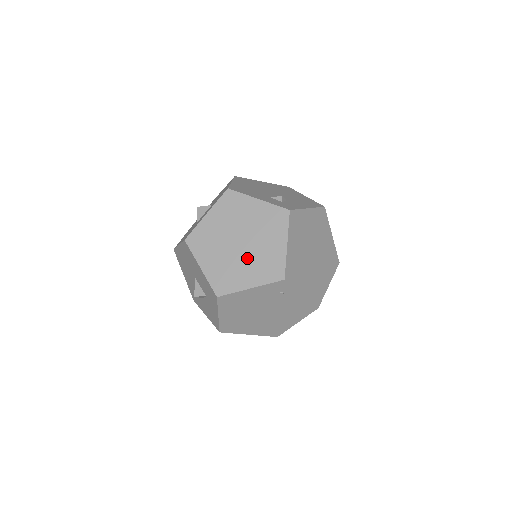
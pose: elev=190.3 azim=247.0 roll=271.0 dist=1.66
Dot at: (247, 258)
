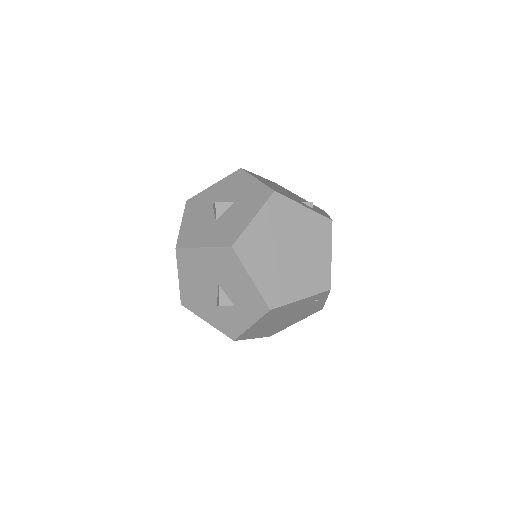
Dot at: (297, 268)
